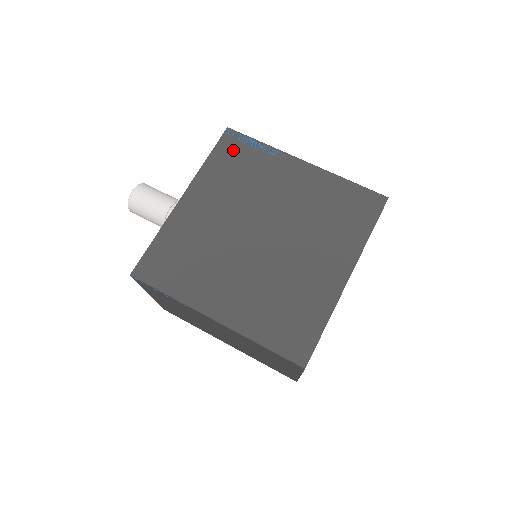
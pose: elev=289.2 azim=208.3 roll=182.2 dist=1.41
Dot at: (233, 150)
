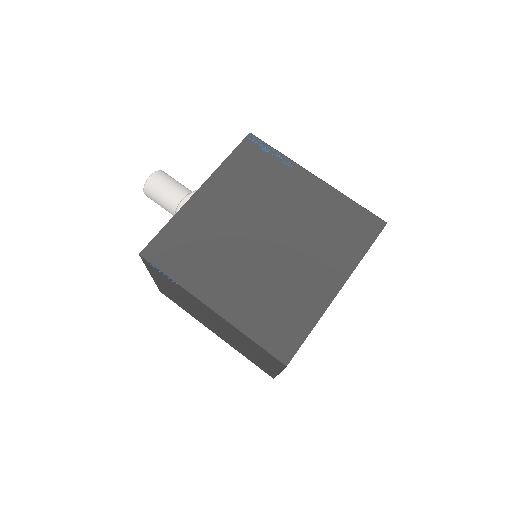
Dot at: (252, 155)
